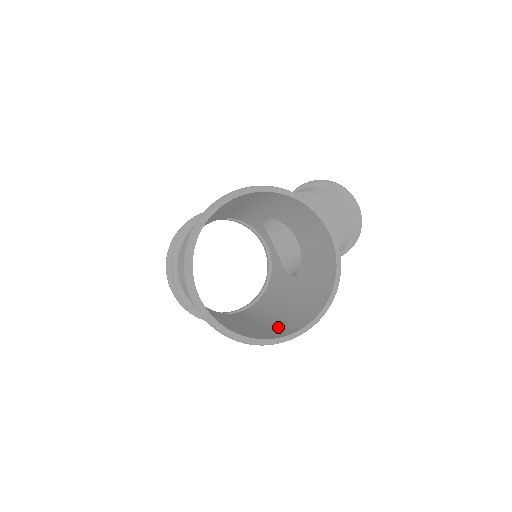
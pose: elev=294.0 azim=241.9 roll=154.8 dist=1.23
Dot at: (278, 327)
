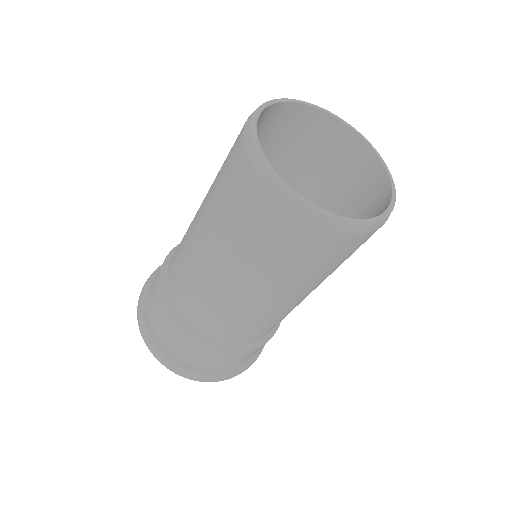
Dot at: occluded
